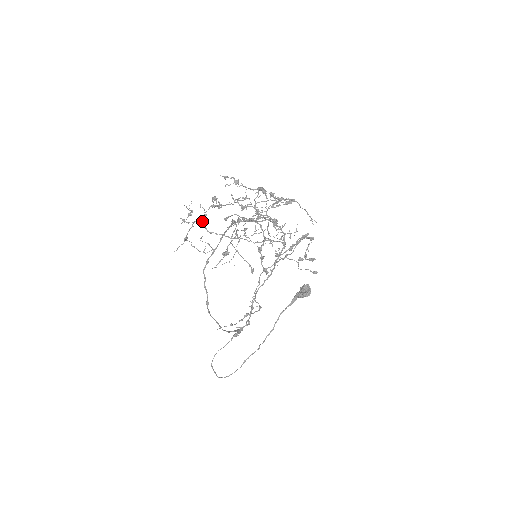
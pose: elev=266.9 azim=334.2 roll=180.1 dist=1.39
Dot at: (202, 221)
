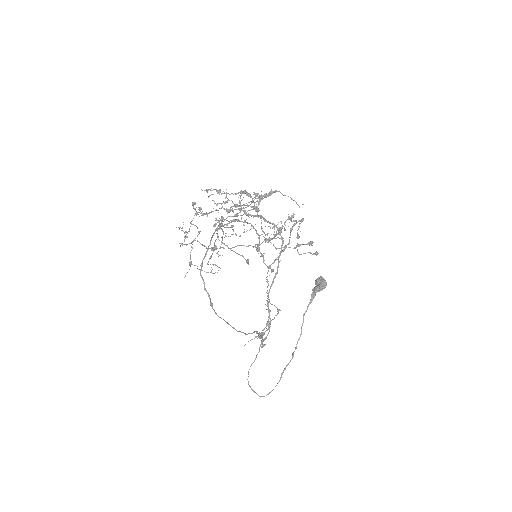
Dot at: occluded
